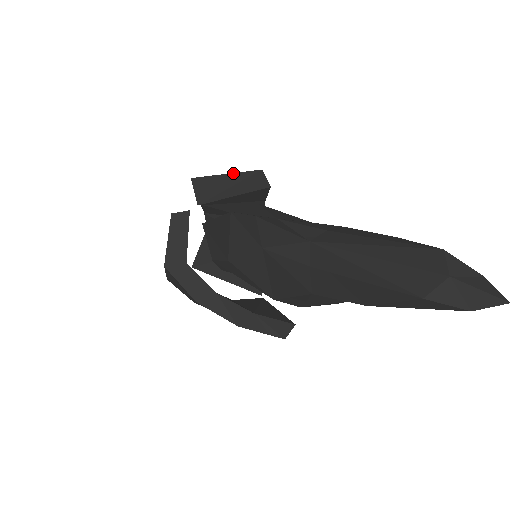
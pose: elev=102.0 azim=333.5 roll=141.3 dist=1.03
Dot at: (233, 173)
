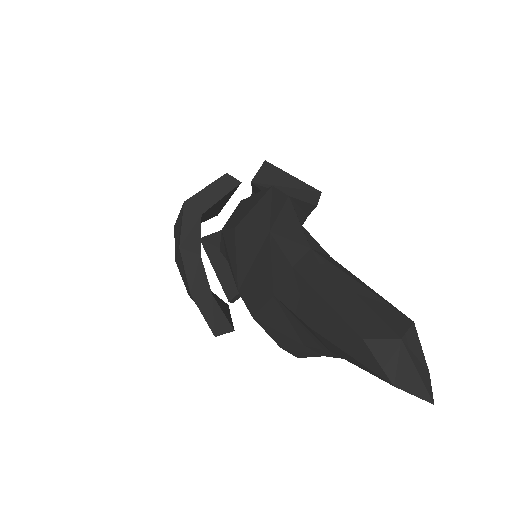
Dot at: (298, 179)
